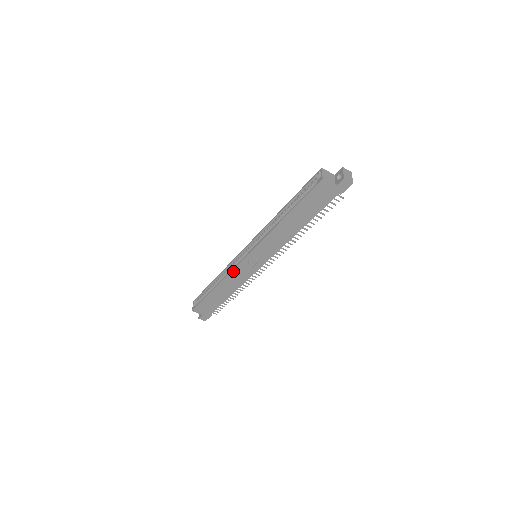
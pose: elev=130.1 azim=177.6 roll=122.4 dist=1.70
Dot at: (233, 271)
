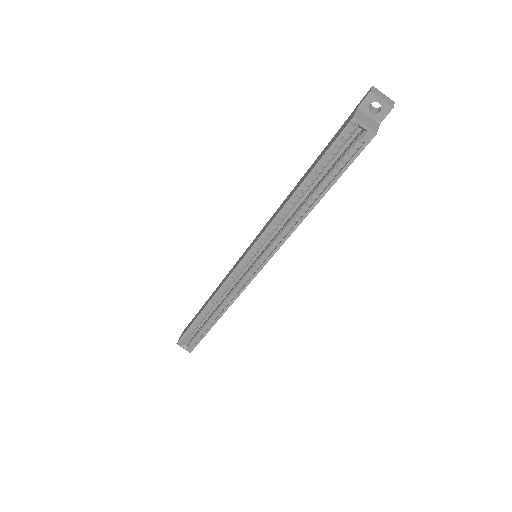
Dot at: (241, 292)
